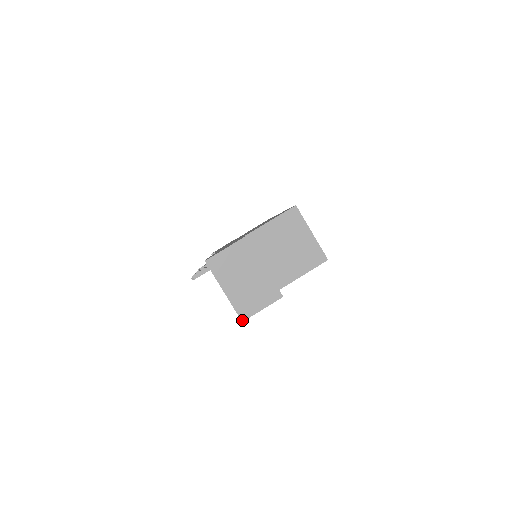
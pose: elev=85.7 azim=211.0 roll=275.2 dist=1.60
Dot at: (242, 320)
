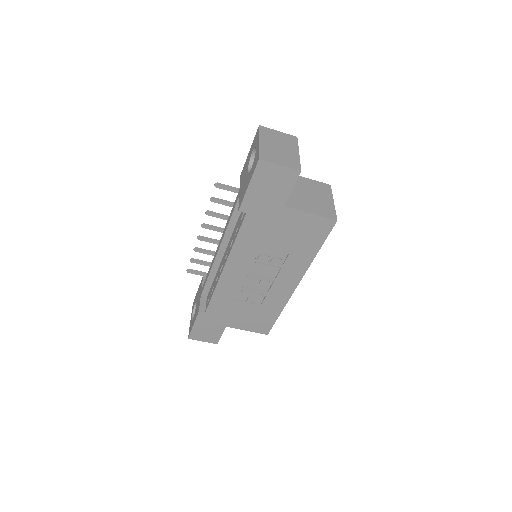
Dot at: (260, 158)
